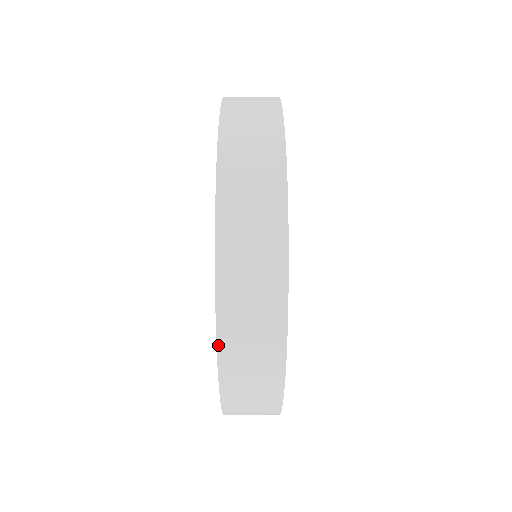
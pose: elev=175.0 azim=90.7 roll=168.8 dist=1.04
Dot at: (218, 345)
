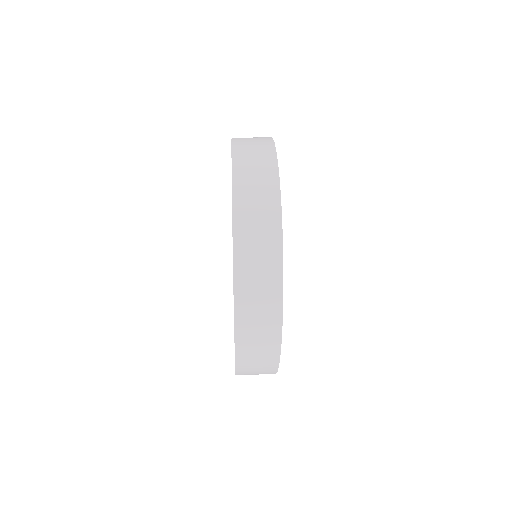
Dot at: occluded
